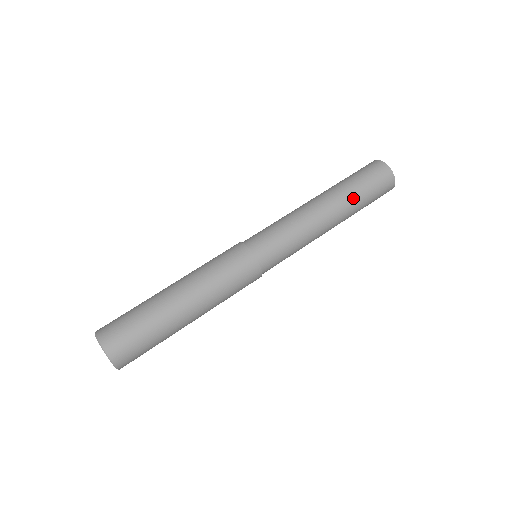
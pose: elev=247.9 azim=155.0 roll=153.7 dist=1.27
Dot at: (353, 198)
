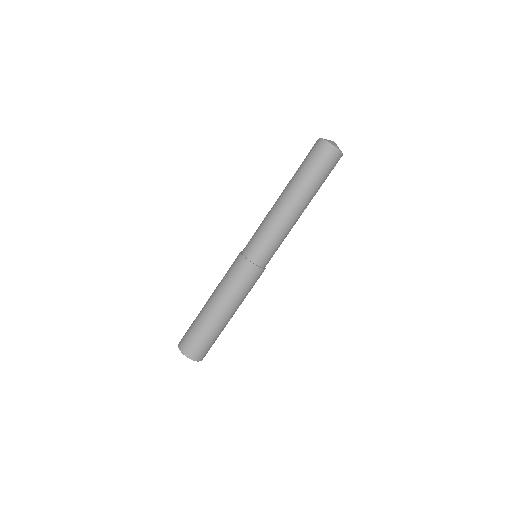
Dot at: (312, 187)
